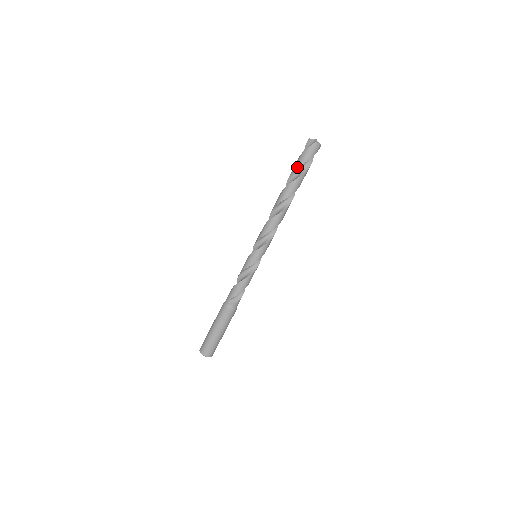
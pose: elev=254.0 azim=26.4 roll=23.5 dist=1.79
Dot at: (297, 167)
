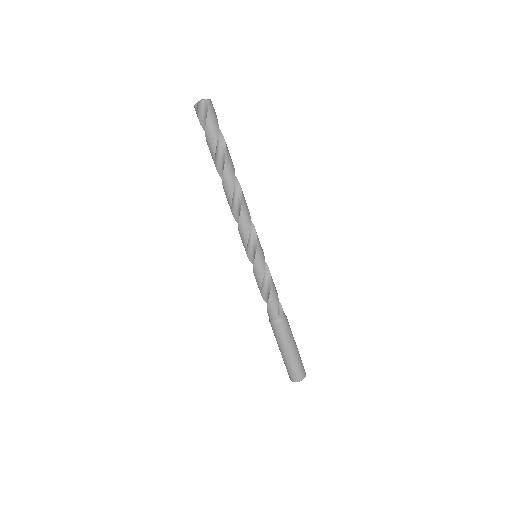
Dot at: (216, 140)
